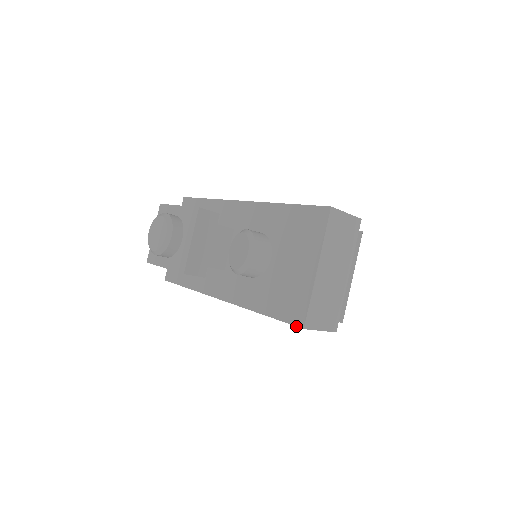
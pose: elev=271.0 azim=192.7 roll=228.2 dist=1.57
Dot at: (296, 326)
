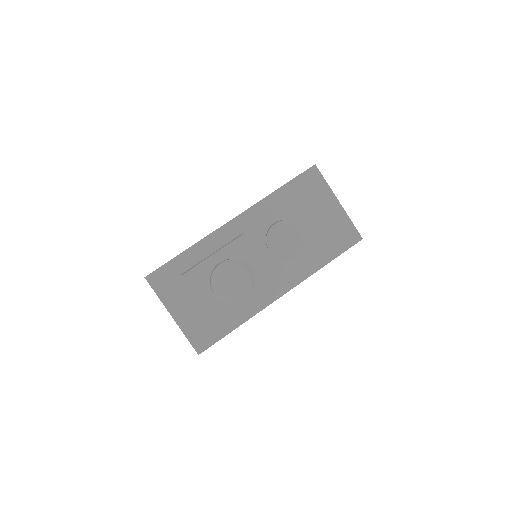
Dot at: occluded
